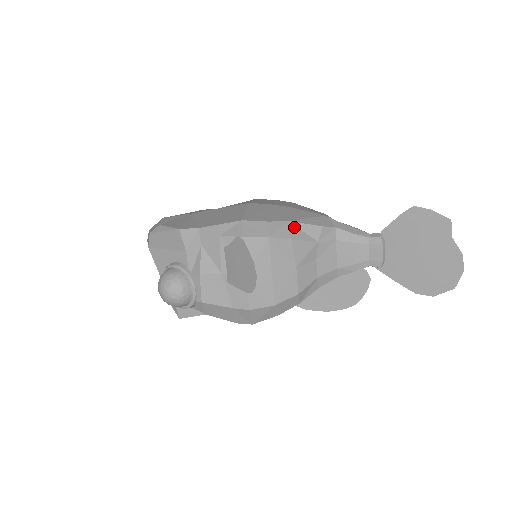
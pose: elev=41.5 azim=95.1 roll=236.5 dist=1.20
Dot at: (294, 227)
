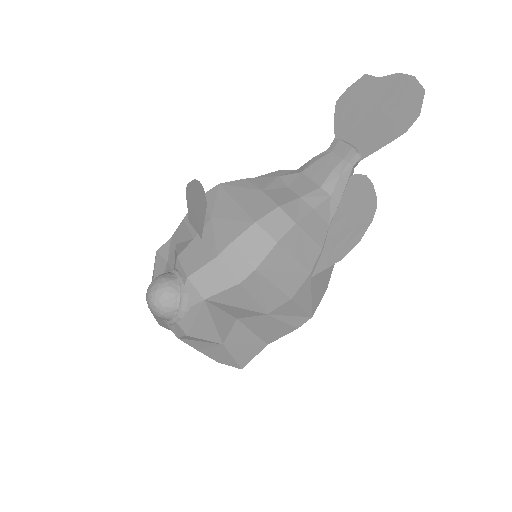
Dot at: occluded
